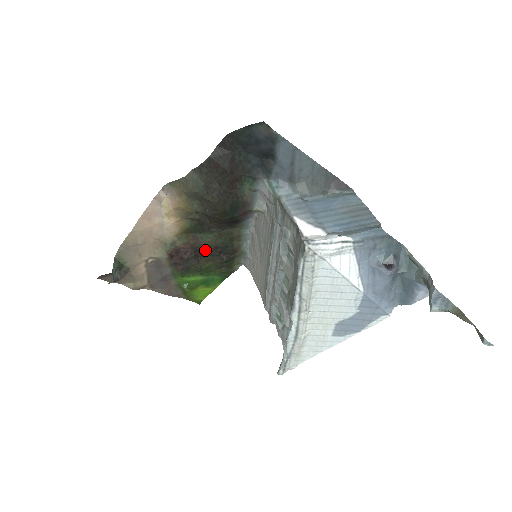
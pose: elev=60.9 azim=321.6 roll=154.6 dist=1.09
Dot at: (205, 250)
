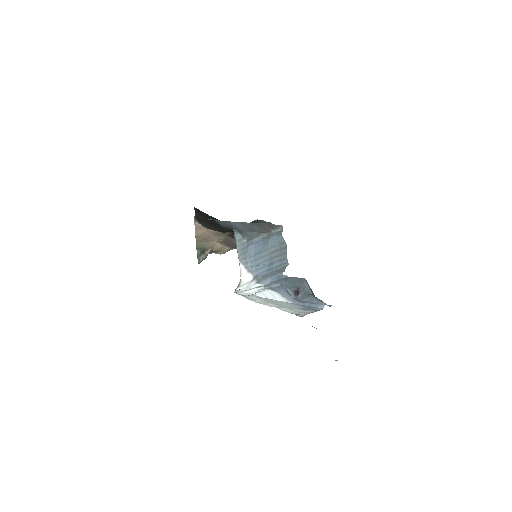
Dot at: occluded
